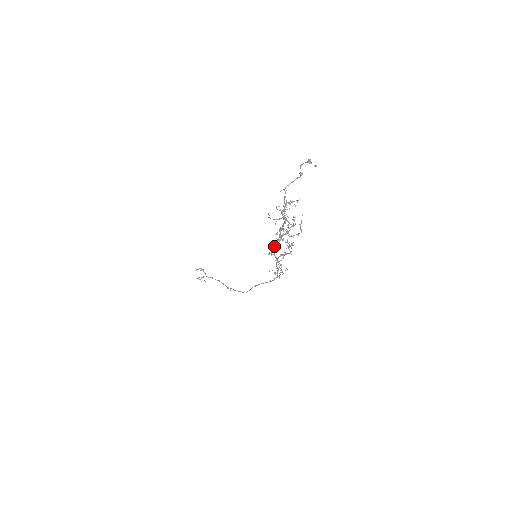
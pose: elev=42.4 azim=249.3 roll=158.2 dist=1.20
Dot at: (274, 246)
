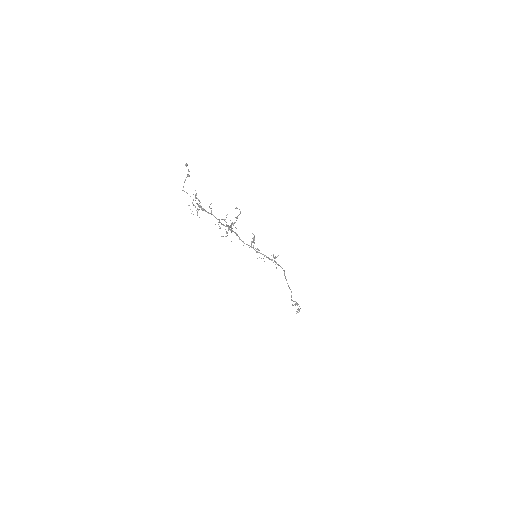
Dot at: occluded
